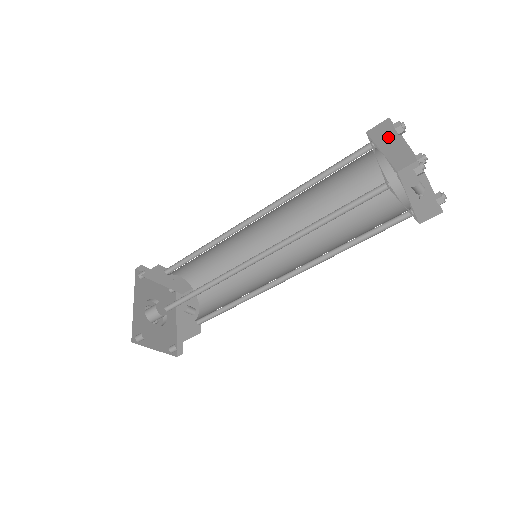
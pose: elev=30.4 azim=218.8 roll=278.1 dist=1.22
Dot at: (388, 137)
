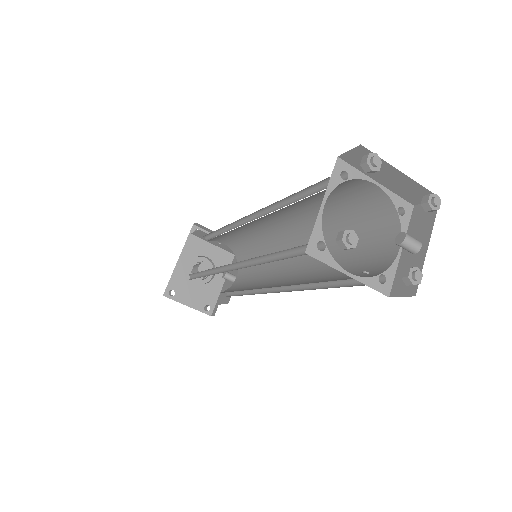
Dot at: occluded
